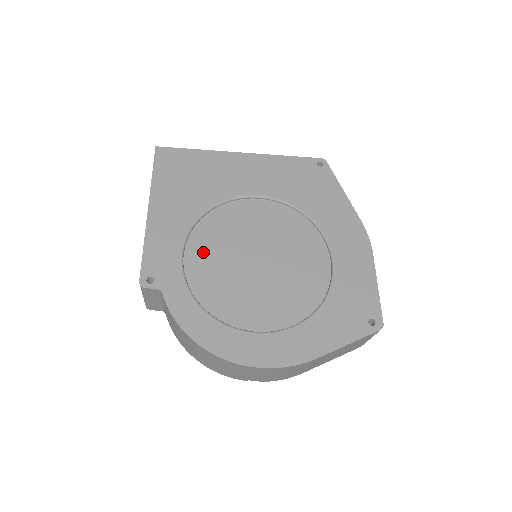
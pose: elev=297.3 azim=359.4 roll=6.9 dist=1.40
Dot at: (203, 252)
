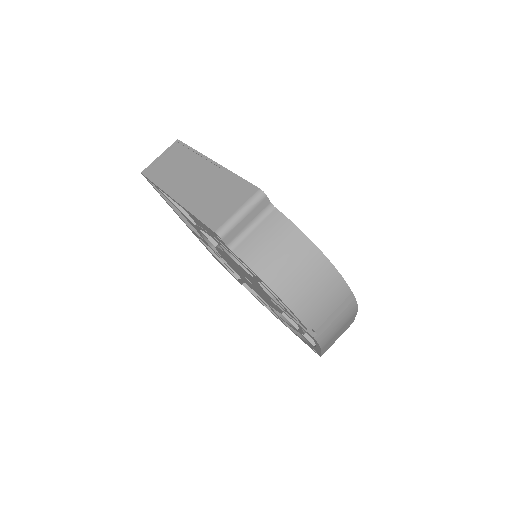
Dot at: occluded
